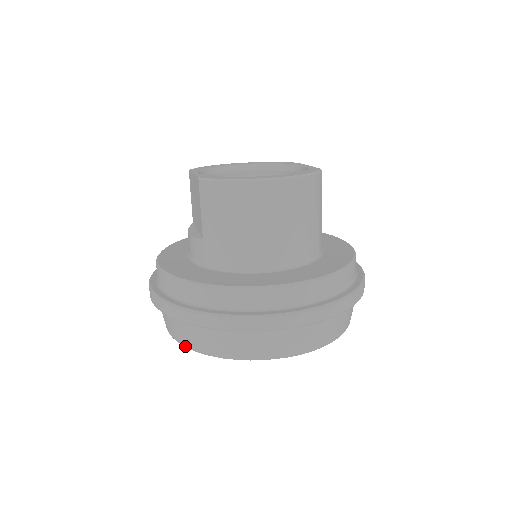
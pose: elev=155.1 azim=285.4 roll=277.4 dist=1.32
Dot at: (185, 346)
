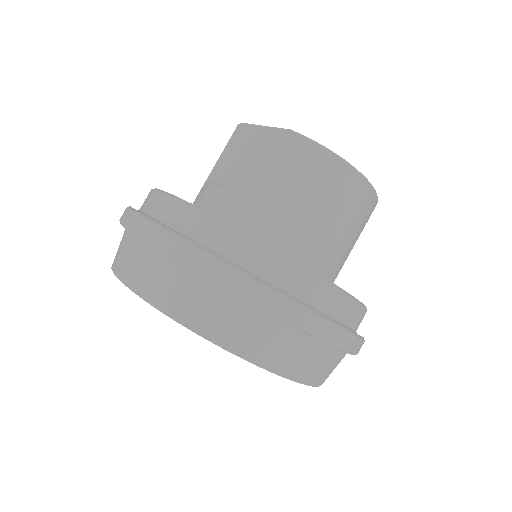
Dot at: (171, 315)
